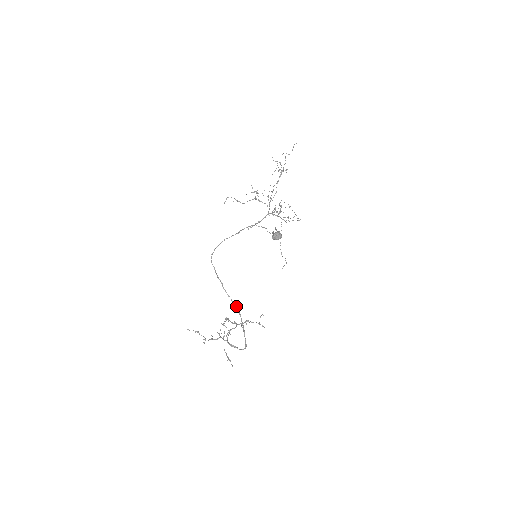
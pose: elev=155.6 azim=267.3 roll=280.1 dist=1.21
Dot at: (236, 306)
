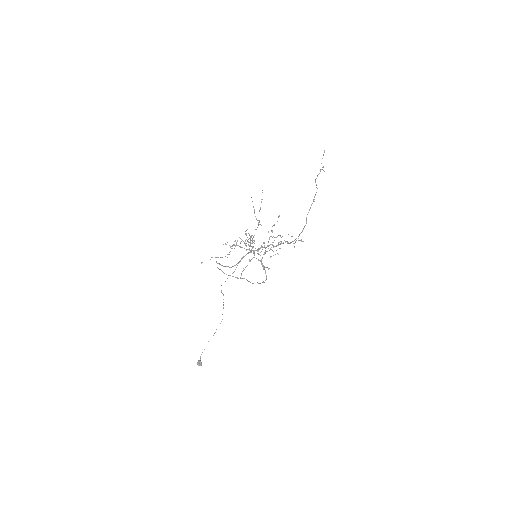
Dot at: occluded
